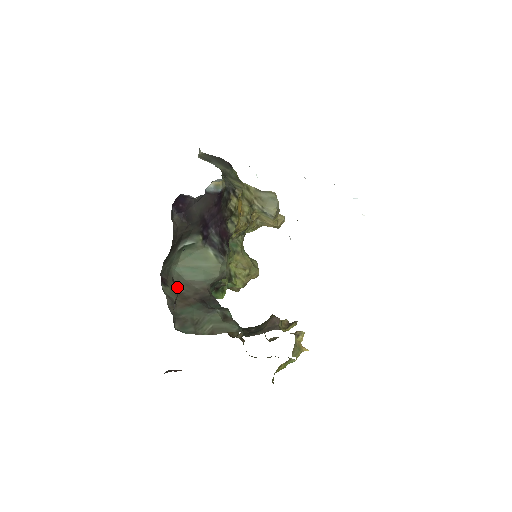
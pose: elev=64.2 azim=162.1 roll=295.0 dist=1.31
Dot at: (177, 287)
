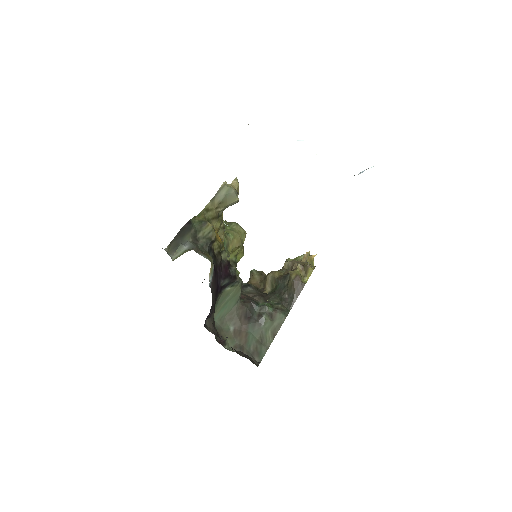
Dot at: (228, 330)
